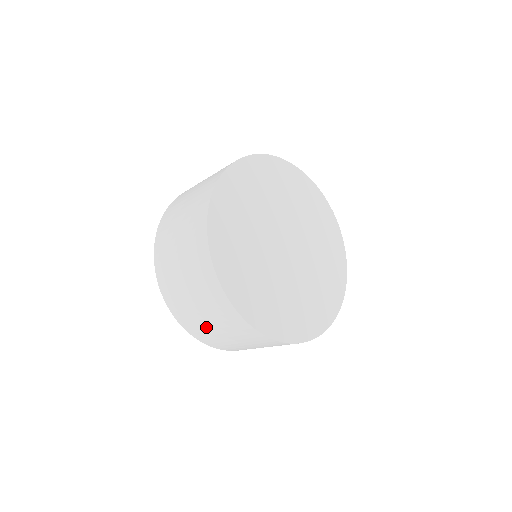
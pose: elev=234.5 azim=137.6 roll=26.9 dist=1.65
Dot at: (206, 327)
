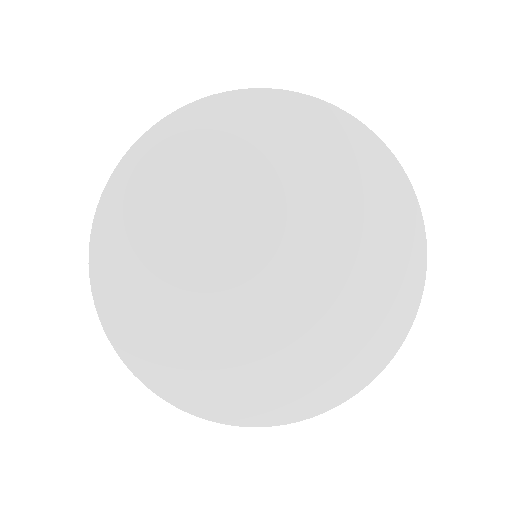
Dot at: occluded
